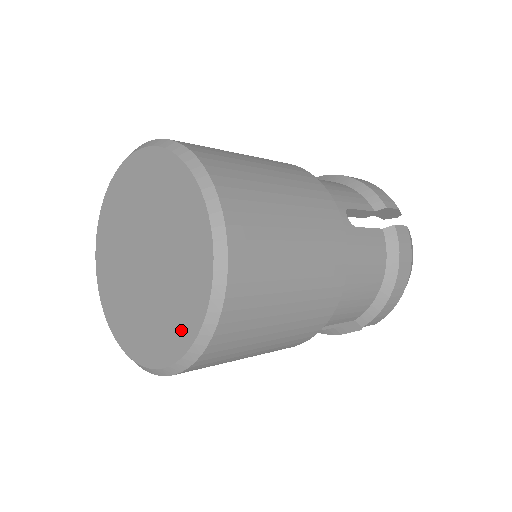
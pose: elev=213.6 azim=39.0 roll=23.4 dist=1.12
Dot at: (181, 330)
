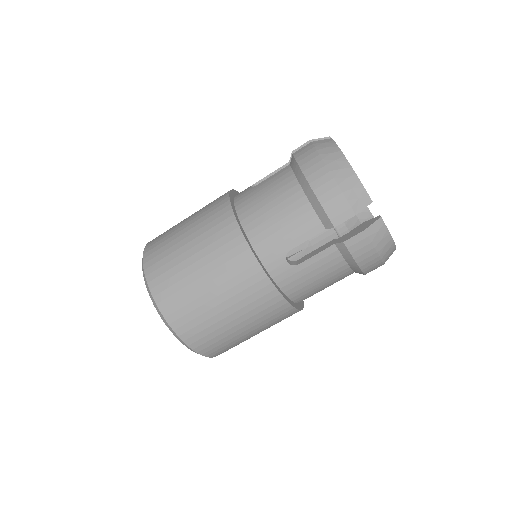
Dot at: occluded
